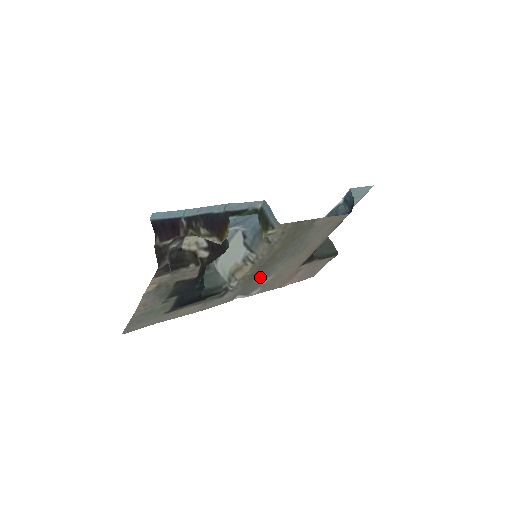
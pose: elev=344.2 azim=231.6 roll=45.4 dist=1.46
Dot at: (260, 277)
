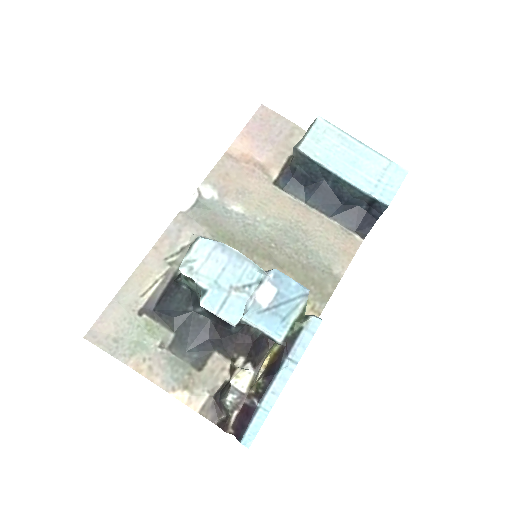
Dot at: (235, 228)
